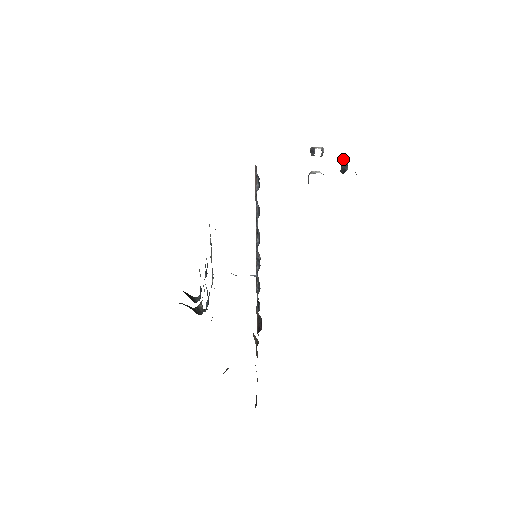
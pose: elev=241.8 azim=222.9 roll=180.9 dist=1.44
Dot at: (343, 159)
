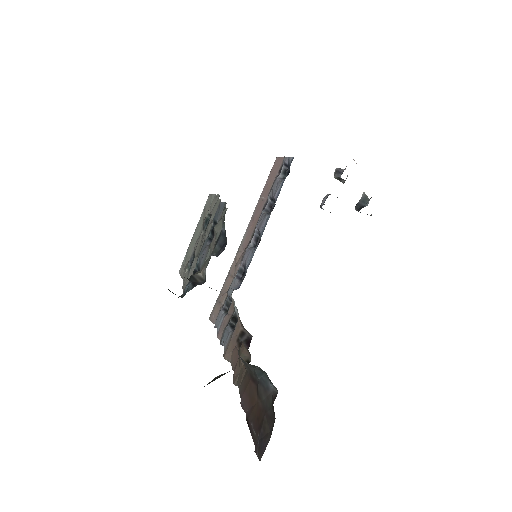
Dot at: (363, 194)
